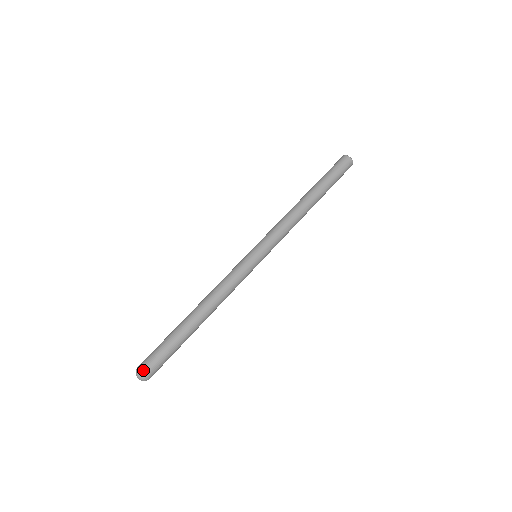
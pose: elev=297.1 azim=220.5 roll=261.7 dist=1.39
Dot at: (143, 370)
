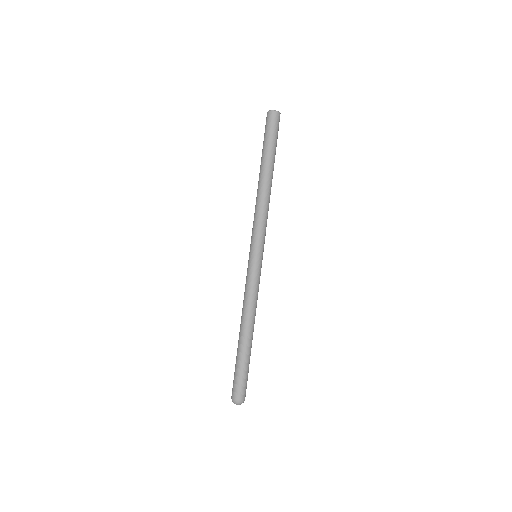
Dot at: (233, 398)
